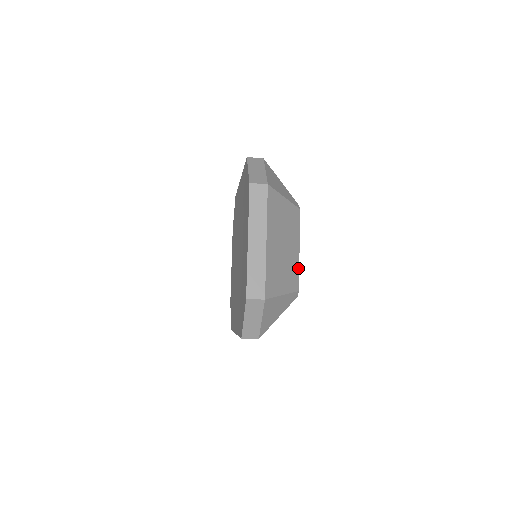
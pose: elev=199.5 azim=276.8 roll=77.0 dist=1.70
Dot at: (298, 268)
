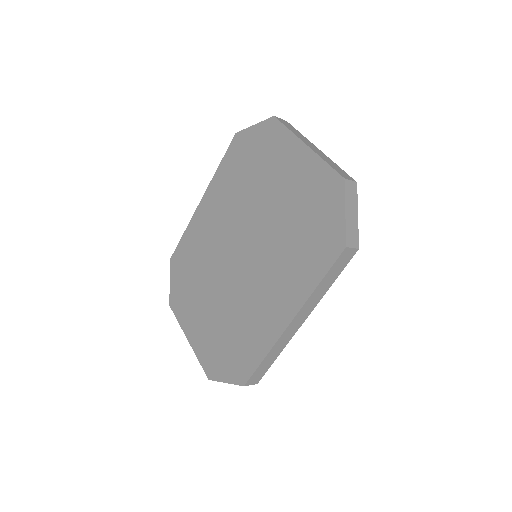
Dot at: occluded
